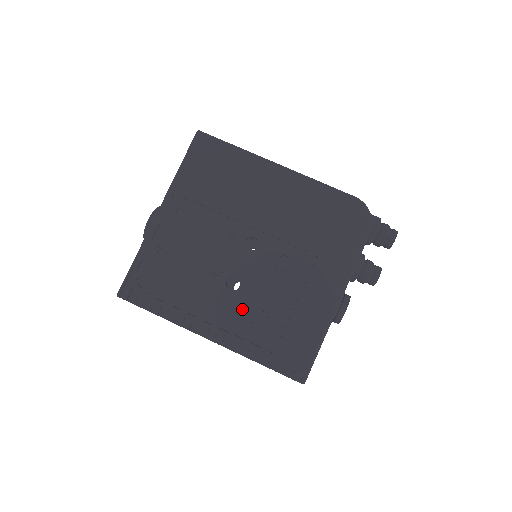
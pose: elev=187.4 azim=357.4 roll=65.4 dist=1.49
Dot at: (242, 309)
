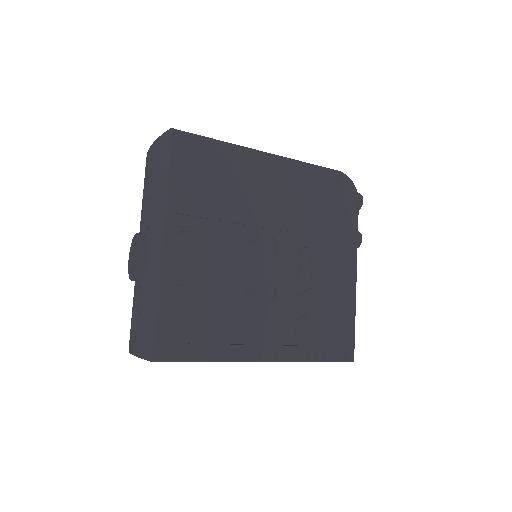
Dot at: (286, 316)
